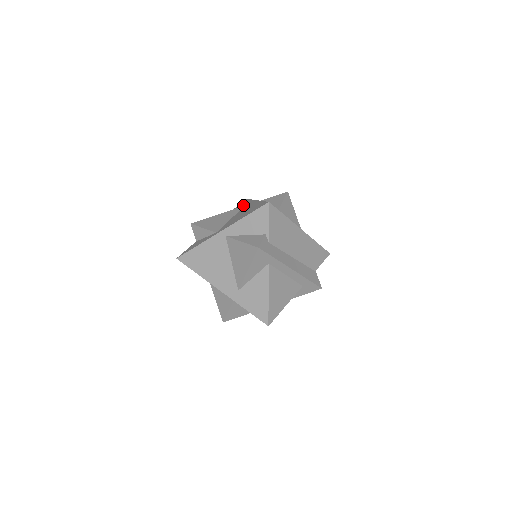
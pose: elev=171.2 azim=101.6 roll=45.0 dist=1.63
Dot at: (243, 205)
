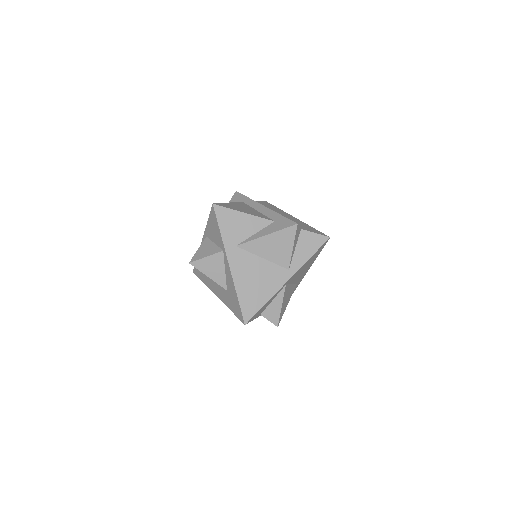
Dot at: occluded
